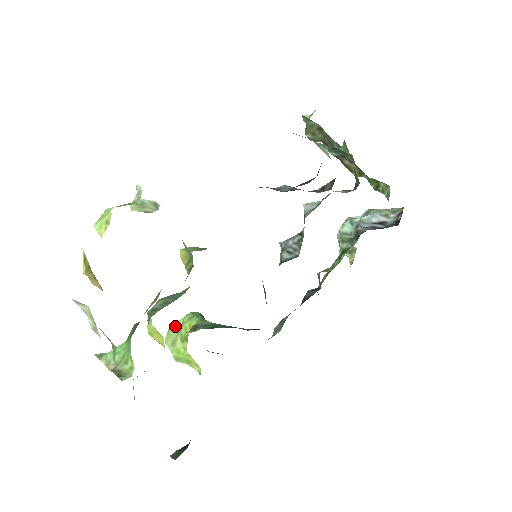
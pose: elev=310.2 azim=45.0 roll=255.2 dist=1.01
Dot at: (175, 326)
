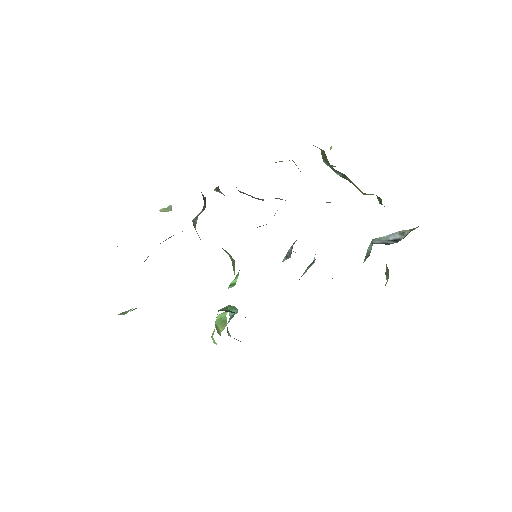
Dot at: (224, 318)
